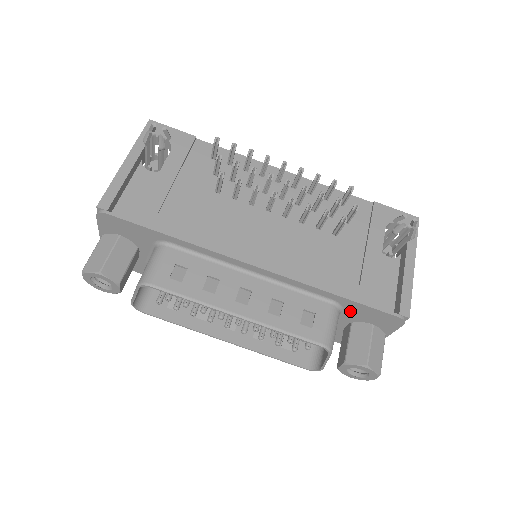
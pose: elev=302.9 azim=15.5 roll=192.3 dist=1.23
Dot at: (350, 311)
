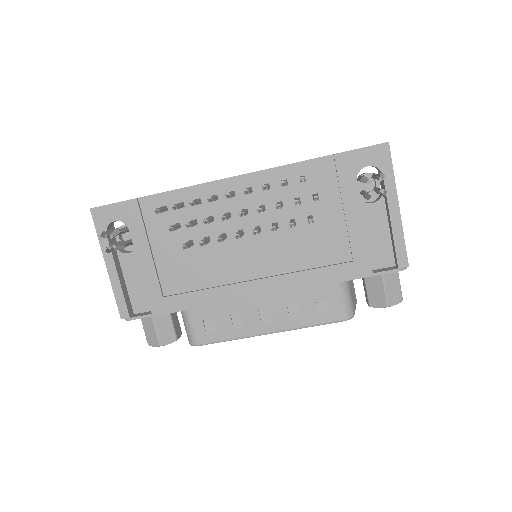
Dot at: occluded
